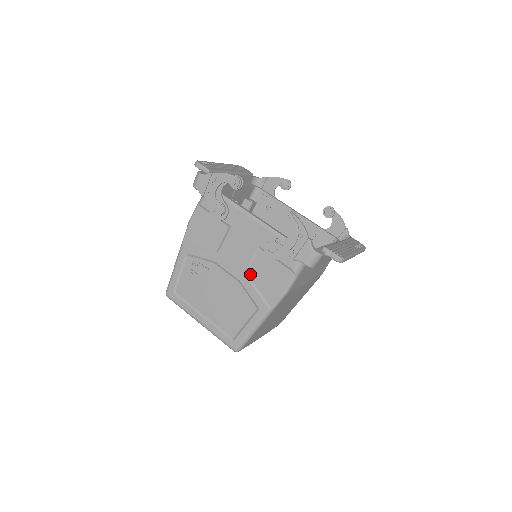
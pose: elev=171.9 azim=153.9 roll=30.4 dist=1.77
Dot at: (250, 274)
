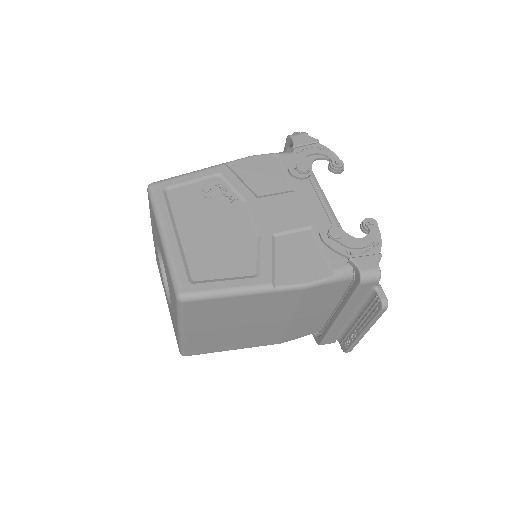
Dot at: (278, 240)
